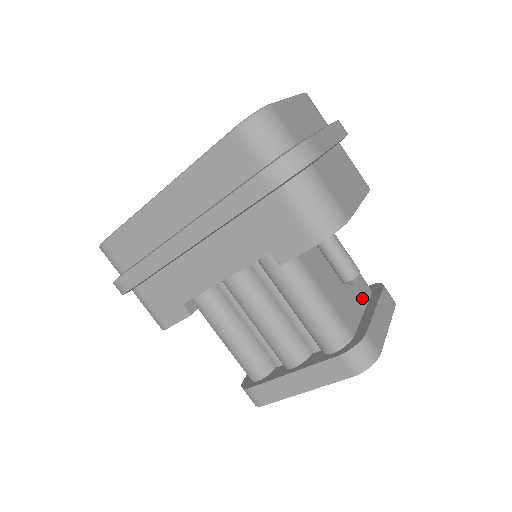
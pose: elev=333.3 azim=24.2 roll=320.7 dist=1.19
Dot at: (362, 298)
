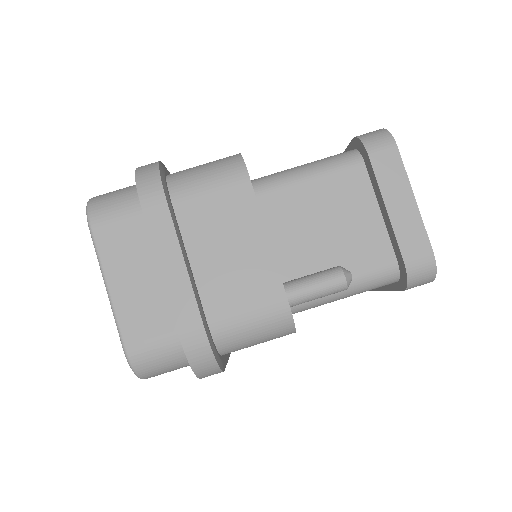
Dot at: (364, 197)
